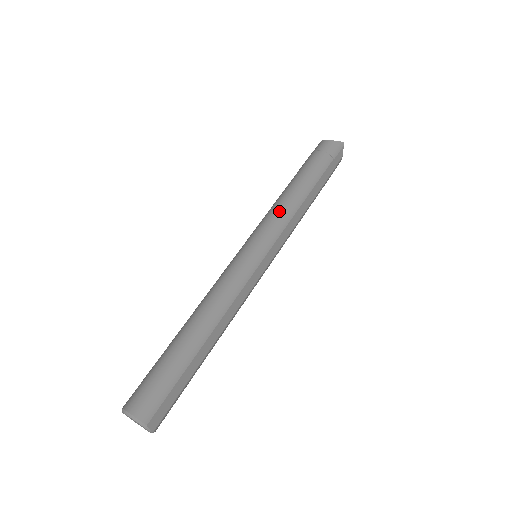
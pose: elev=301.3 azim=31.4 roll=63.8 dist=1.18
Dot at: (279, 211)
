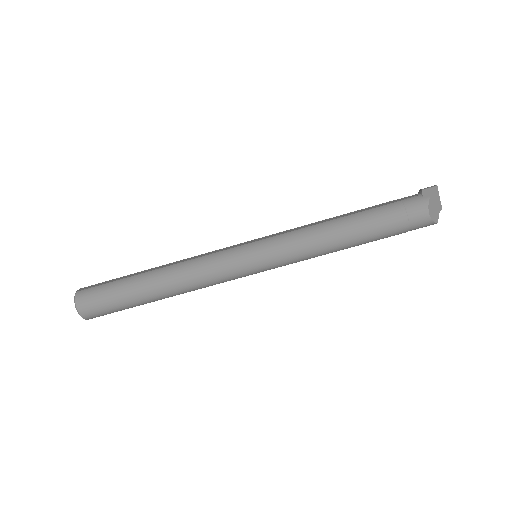
Dot at: (307, 252)
